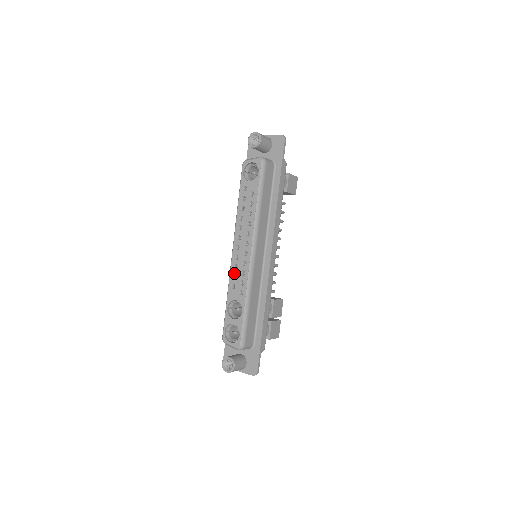
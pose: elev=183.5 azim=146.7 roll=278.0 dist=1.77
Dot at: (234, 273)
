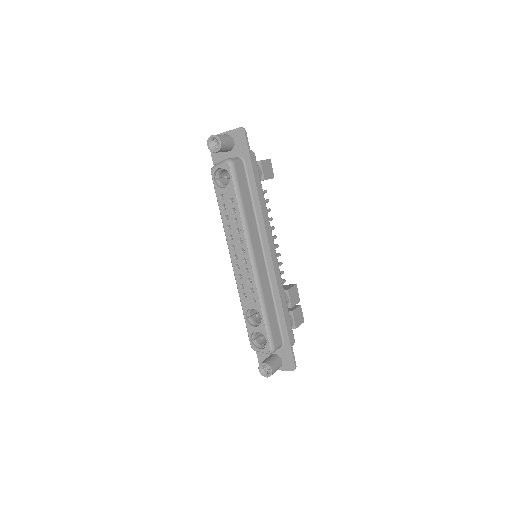
Dot at: (240, 283)
